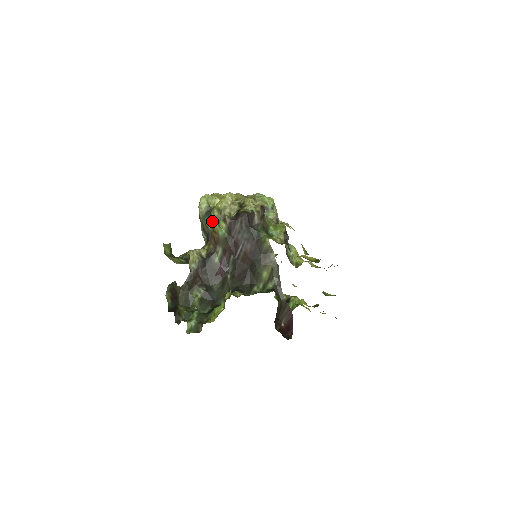
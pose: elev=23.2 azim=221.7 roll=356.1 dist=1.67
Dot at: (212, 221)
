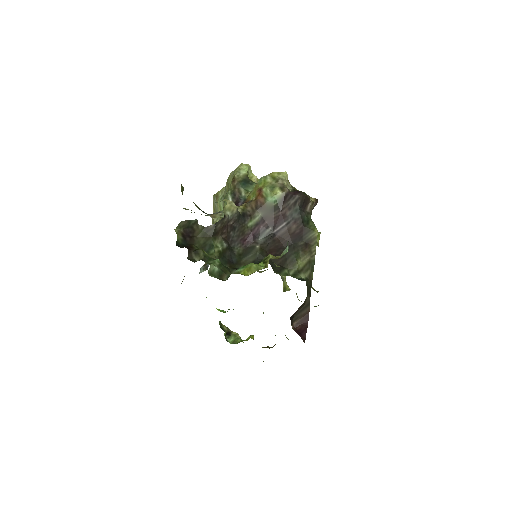
Dot at: (260, 185)
